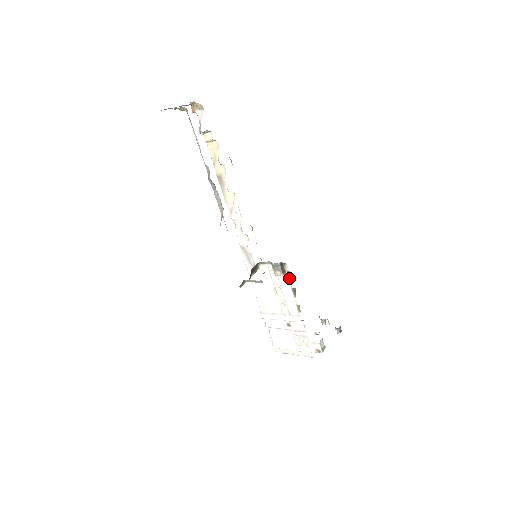
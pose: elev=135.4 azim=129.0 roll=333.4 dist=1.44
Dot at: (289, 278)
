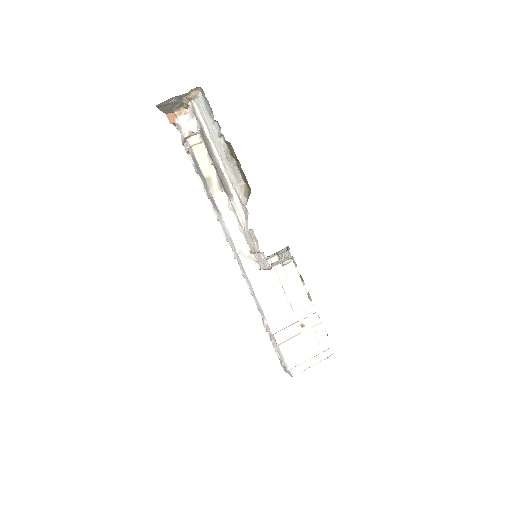
Dot at: (295, 265)
